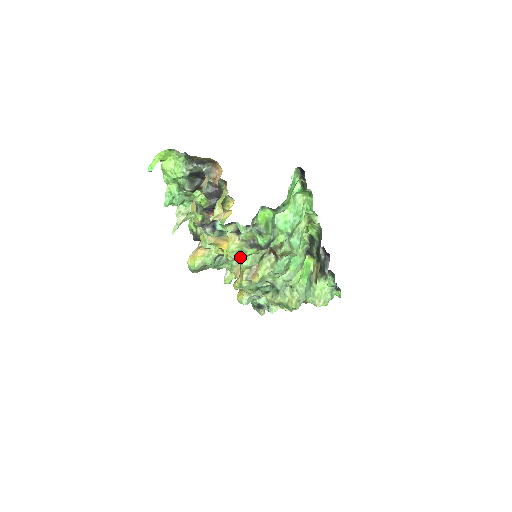
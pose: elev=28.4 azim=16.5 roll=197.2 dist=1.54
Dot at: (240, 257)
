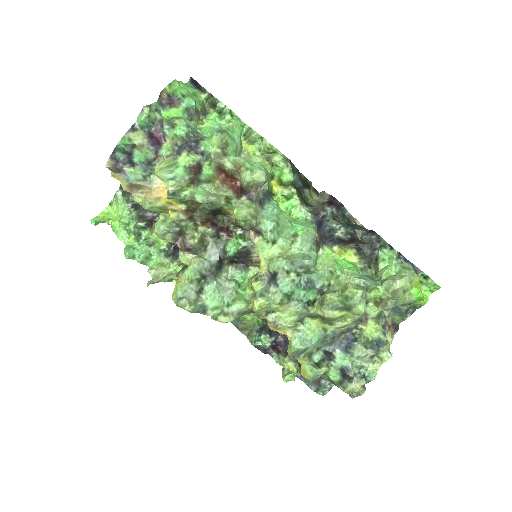
Dot at: (174, 172)
